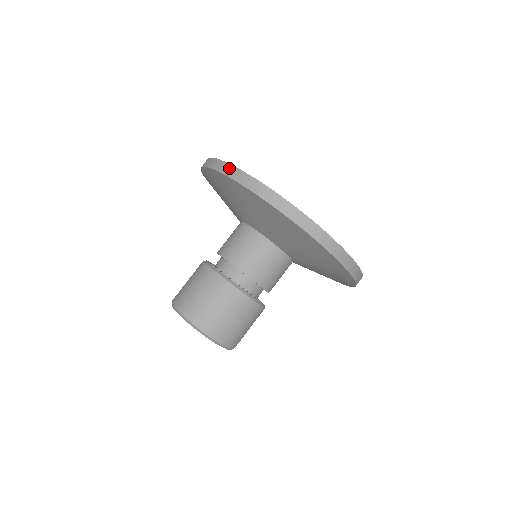
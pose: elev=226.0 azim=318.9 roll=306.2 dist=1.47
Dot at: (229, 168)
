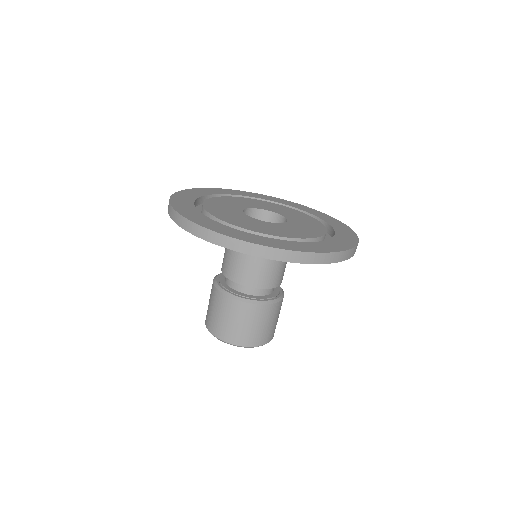
Dot at: (212, 235)
